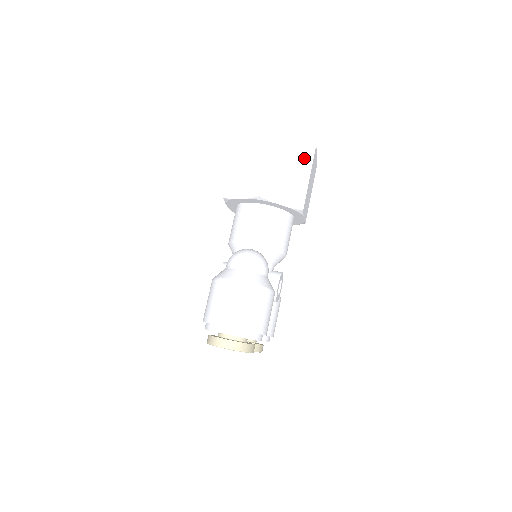
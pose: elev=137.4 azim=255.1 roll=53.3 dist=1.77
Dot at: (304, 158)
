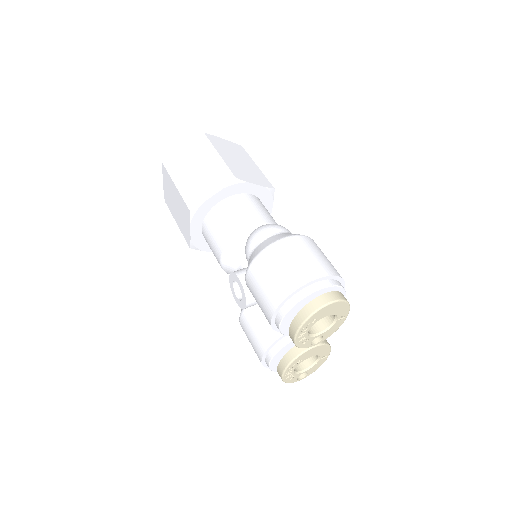
Dot at: (242, 153)
